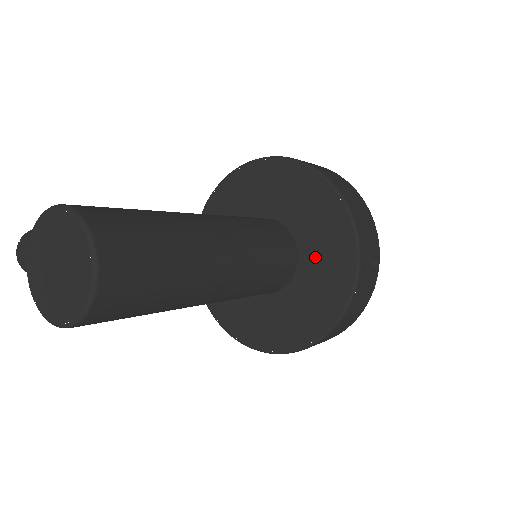
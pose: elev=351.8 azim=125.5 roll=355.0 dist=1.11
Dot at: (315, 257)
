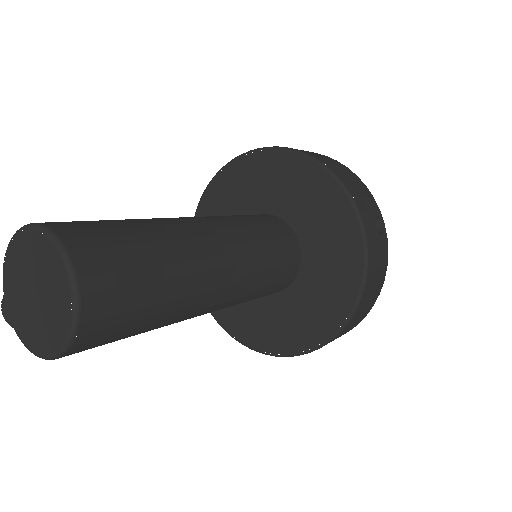
Dot at: (316, 236)
